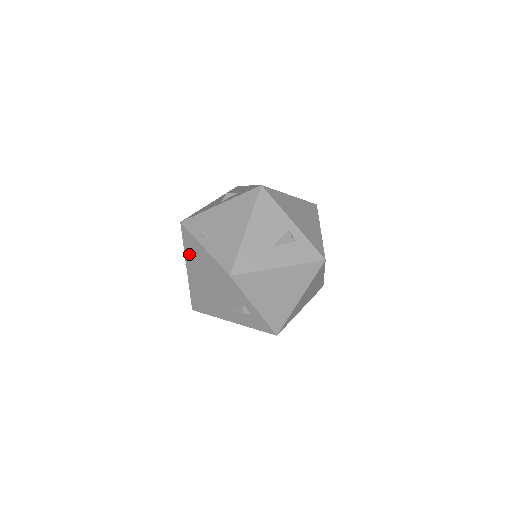
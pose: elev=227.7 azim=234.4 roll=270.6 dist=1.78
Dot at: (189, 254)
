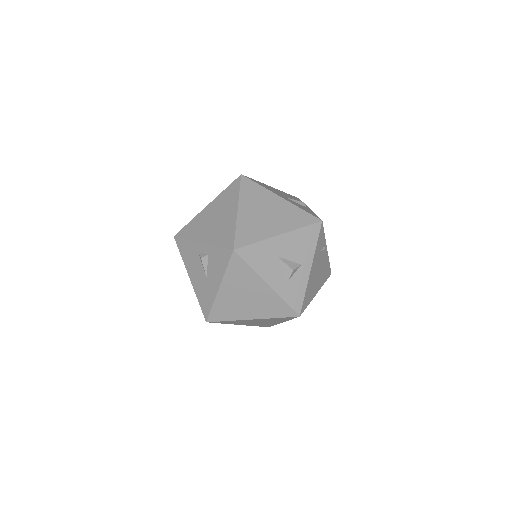
Dot at: occluded
